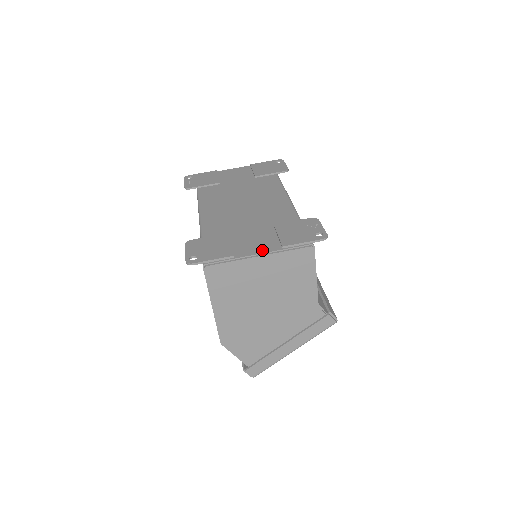
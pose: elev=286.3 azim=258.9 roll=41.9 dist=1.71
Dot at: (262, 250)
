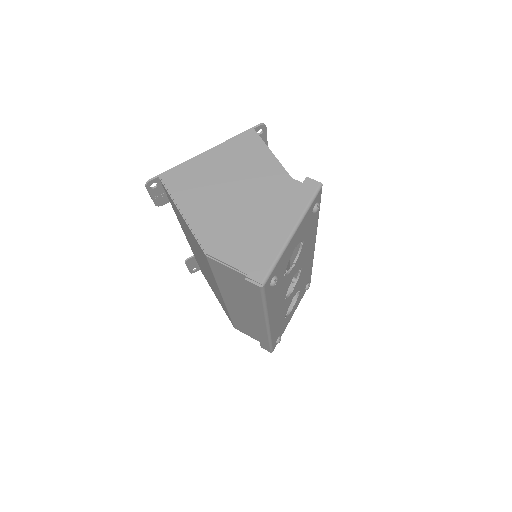
Dot at: occluded
